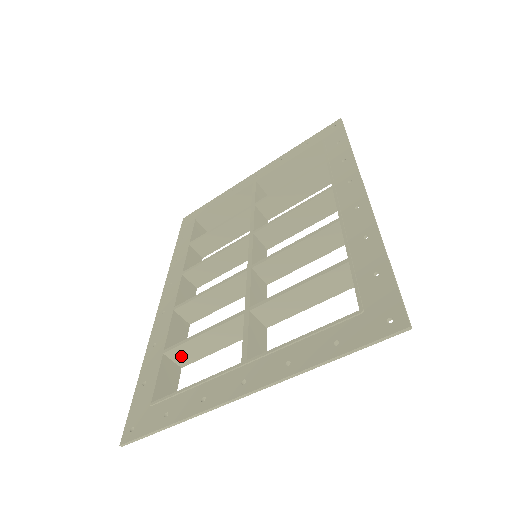
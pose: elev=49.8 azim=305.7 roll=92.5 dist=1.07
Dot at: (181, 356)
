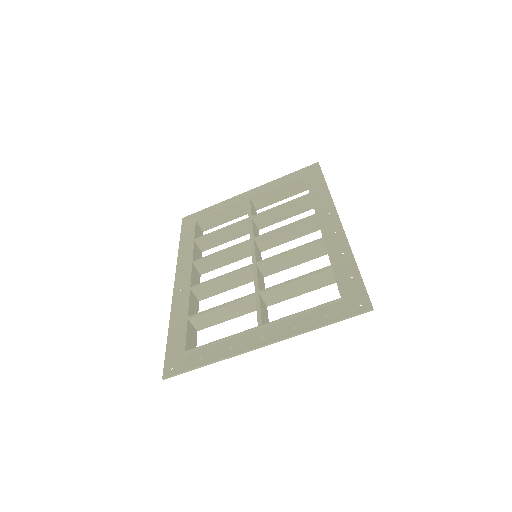
Dot at: (200, 322)
